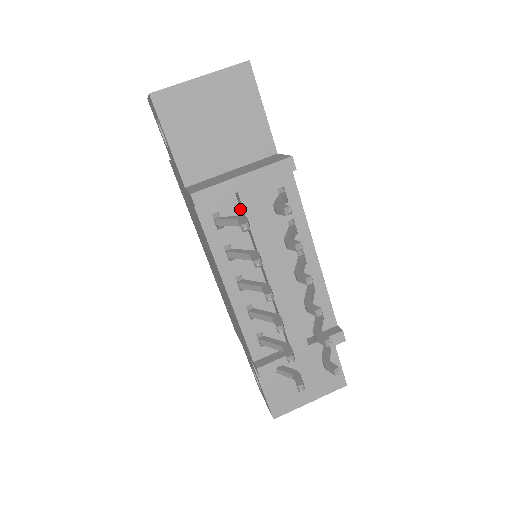
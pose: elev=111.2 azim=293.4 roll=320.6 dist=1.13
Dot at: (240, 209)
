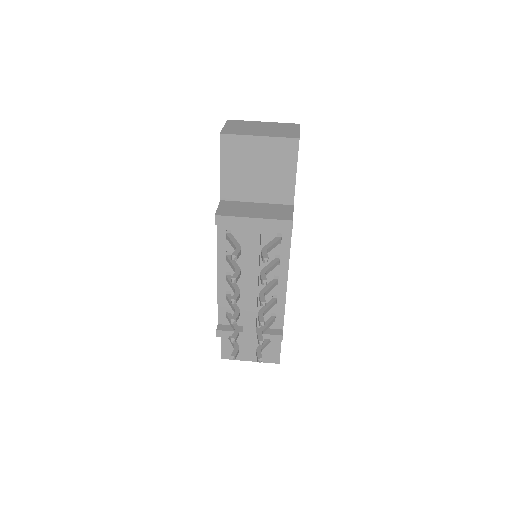
Dot at: occluded
